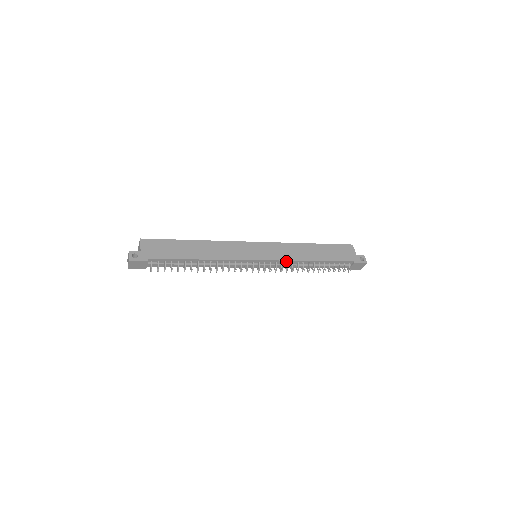
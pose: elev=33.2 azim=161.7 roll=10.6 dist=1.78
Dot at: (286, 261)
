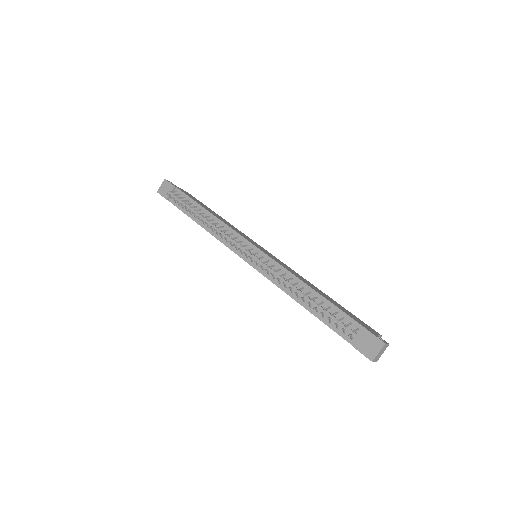
Dot at: (280, 267)
